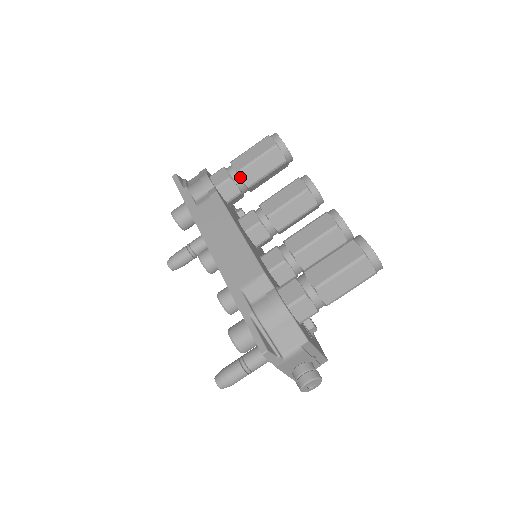
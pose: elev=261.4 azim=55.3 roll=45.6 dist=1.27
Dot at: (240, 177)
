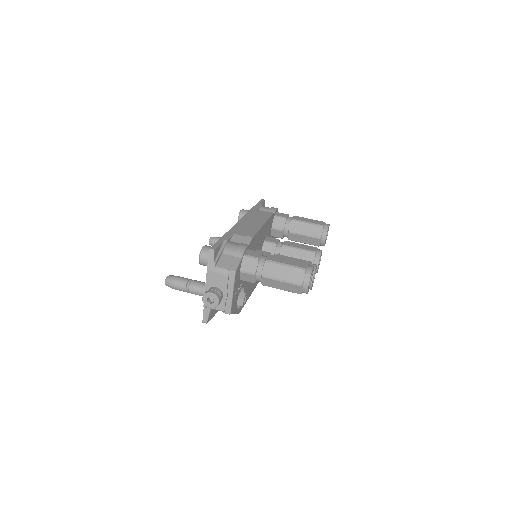
Dot at: (291, 222)
